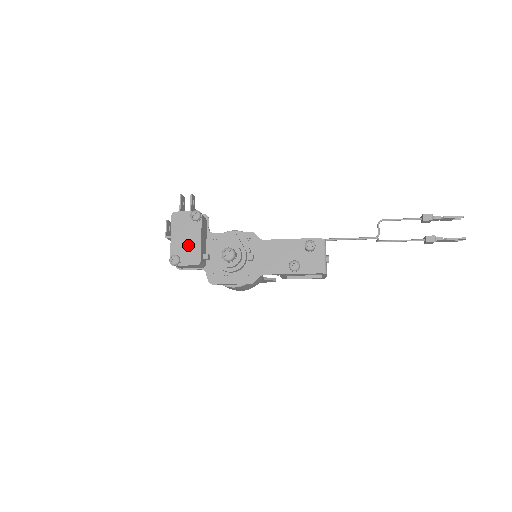
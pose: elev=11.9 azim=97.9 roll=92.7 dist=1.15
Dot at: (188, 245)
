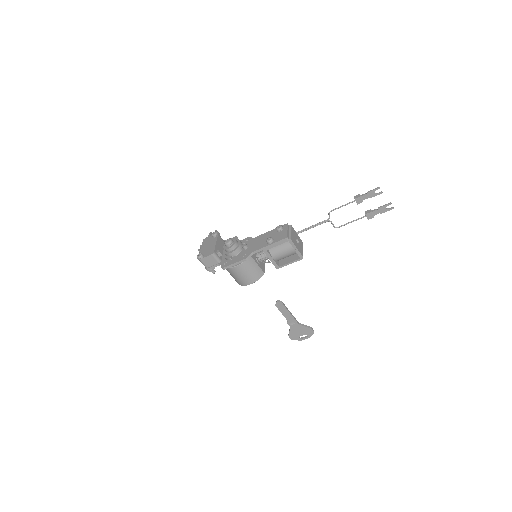
Dot at: (209, 248)
